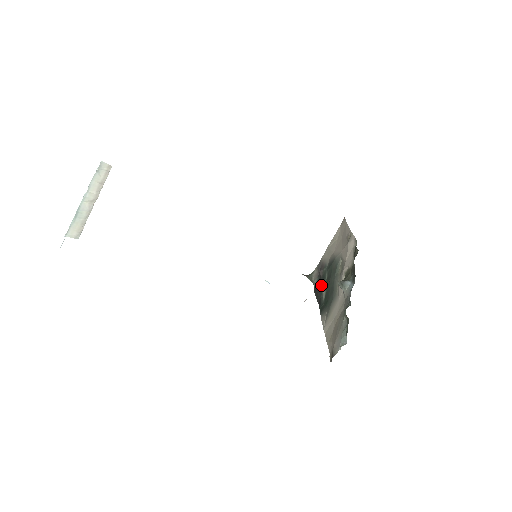
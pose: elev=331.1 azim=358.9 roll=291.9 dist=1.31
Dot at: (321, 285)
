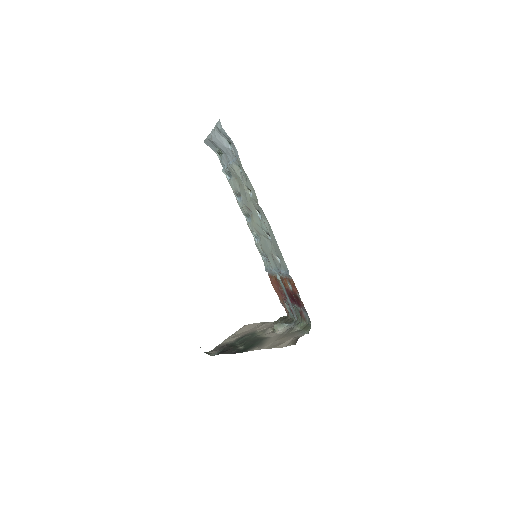
Dot at: (233, 347)
